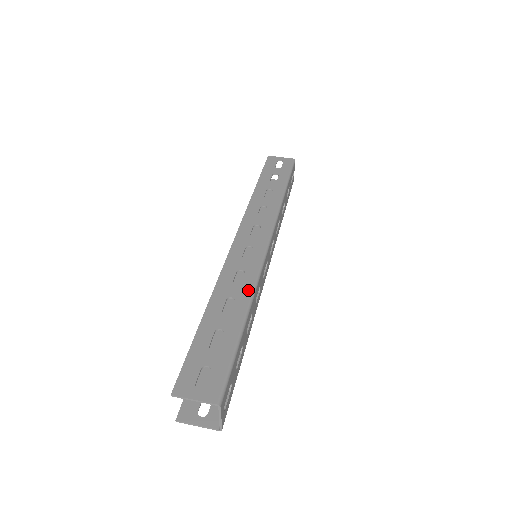
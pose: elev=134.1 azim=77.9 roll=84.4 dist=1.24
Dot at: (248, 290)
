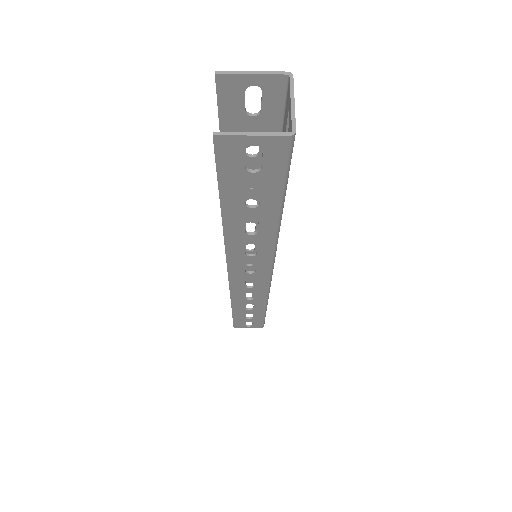
Dot at: occluded
